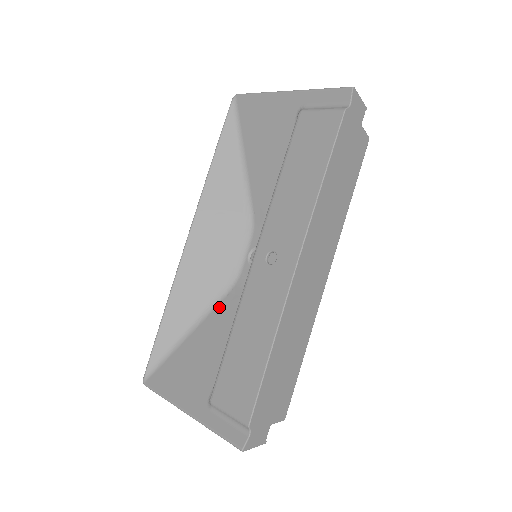
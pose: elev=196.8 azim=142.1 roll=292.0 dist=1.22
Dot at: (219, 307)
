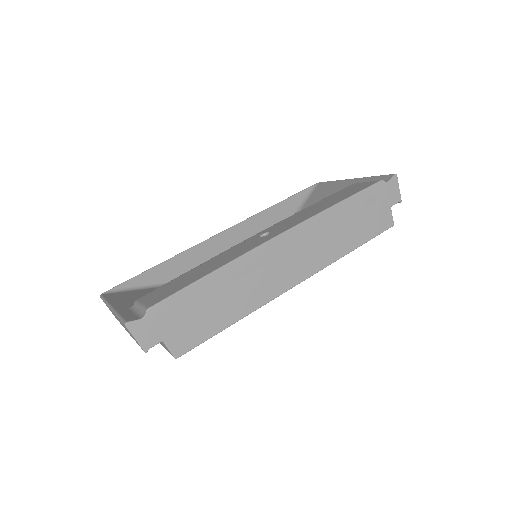
Dot at: occluded
